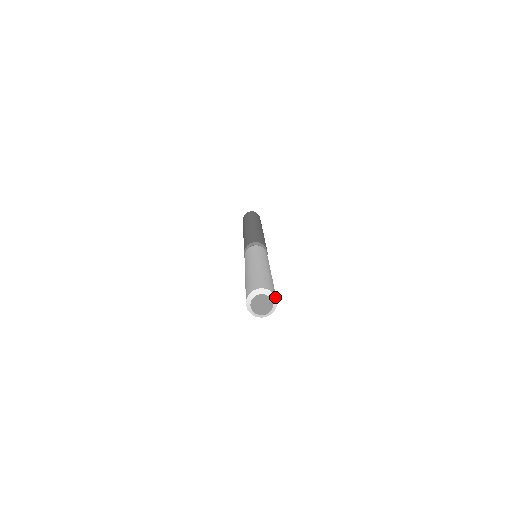
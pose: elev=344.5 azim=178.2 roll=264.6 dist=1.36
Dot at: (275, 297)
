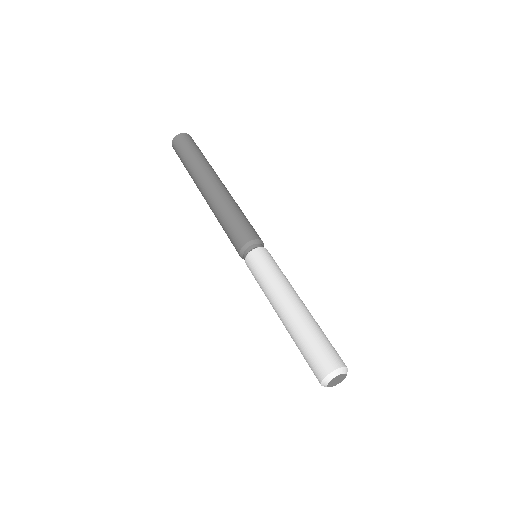
Dot at: (339, 369)
